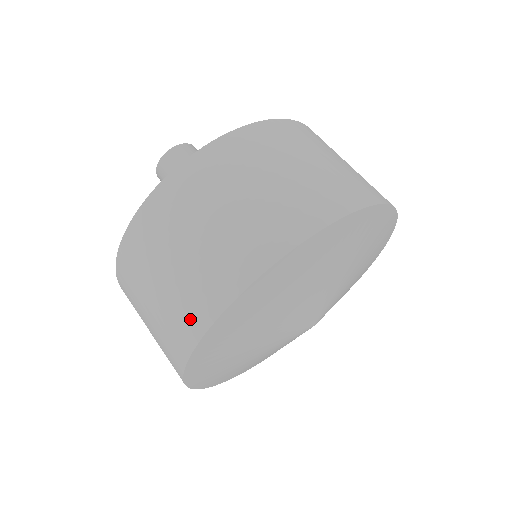
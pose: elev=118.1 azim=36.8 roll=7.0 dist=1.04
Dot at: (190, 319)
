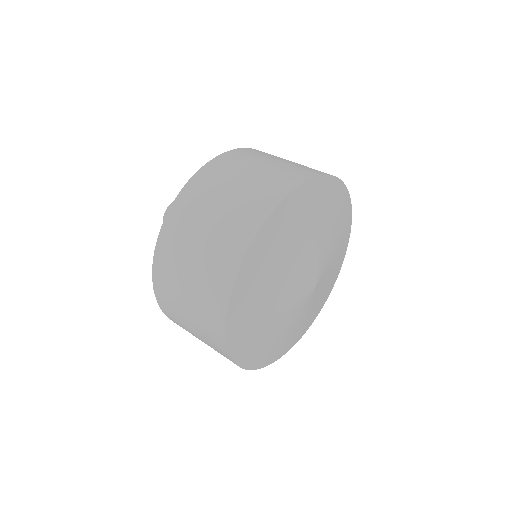
Dot at: (237, 240)
